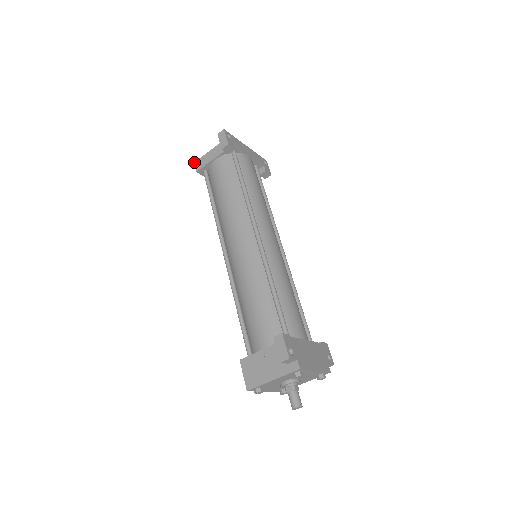
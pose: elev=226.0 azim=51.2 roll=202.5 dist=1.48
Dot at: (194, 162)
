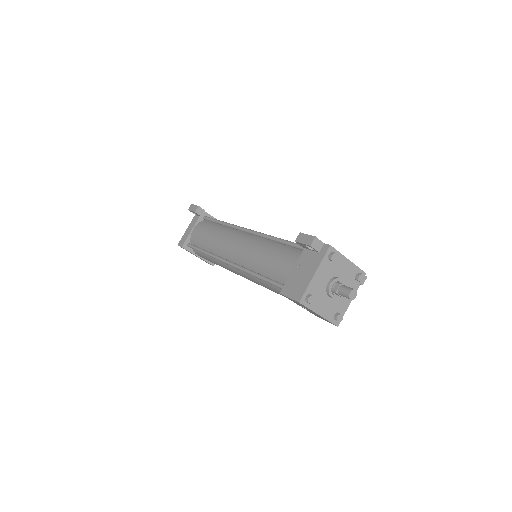
Dot at: occluded
